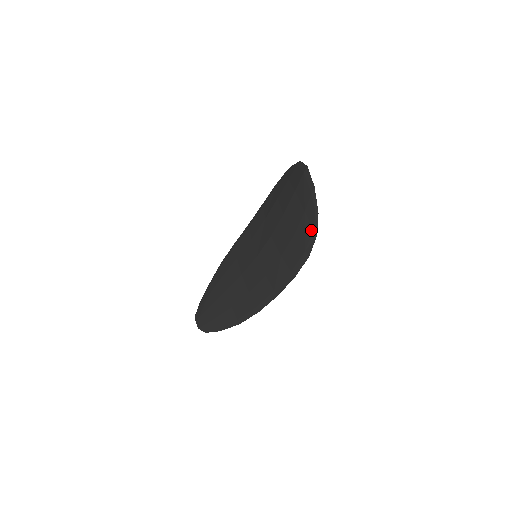
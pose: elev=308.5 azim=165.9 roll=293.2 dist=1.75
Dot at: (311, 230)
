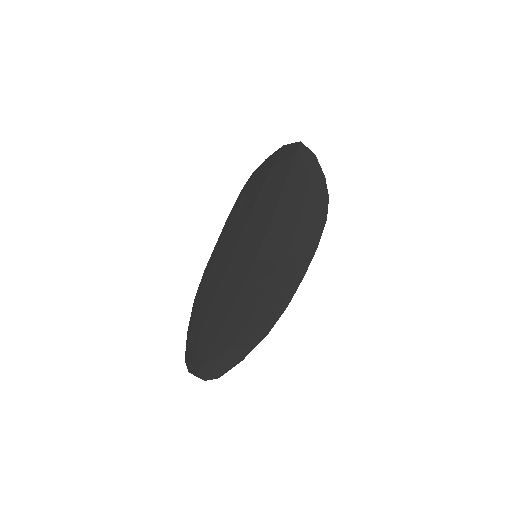
Dot at: (322, 194)
